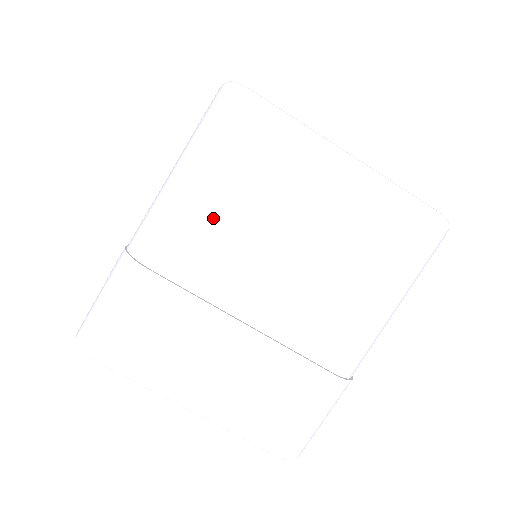
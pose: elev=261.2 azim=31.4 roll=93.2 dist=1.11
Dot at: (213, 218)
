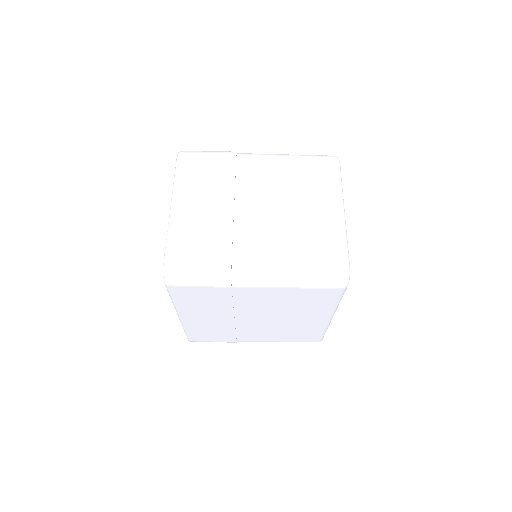
Dot at: (276, 172)
